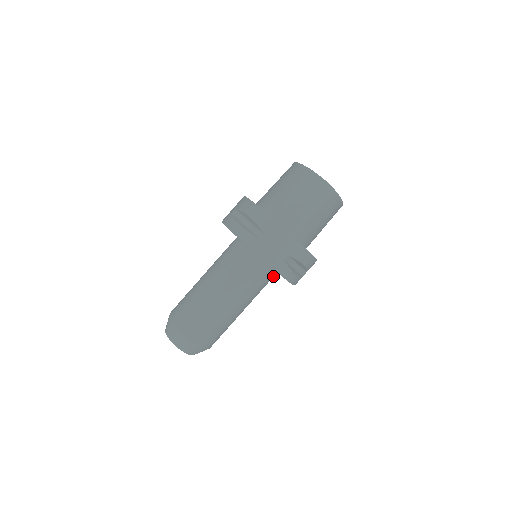
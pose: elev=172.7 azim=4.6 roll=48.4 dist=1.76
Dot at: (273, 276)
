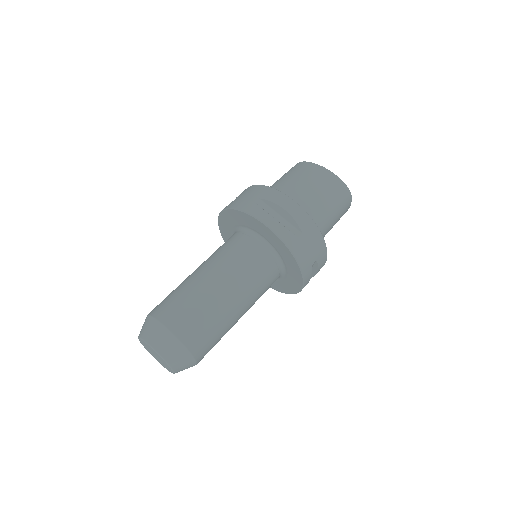
Dot at: occluded
